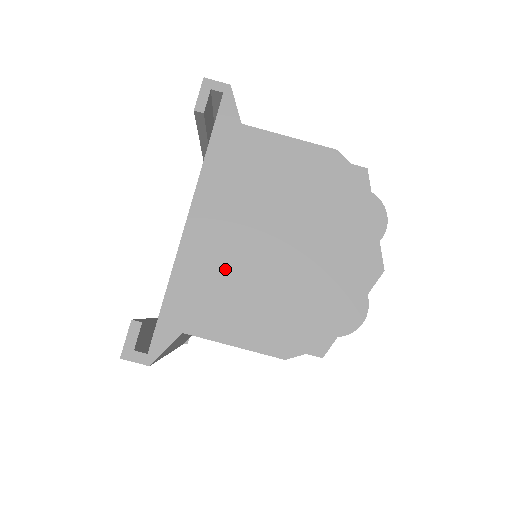
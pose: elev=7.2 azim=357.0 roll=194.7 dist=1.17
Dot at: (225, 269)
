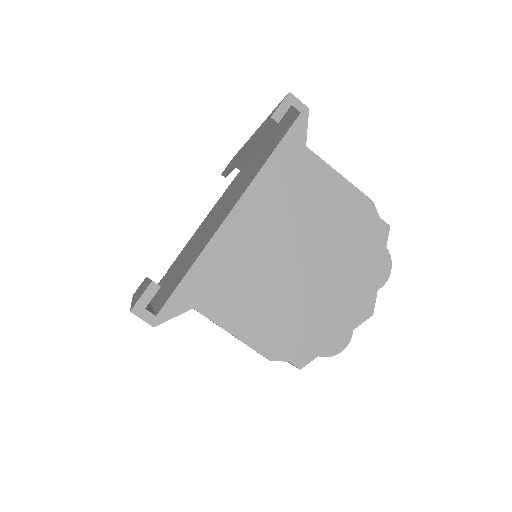
Dot at: (248, 266)
